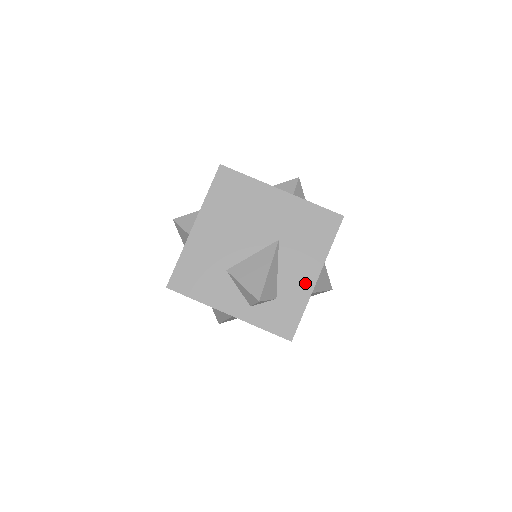
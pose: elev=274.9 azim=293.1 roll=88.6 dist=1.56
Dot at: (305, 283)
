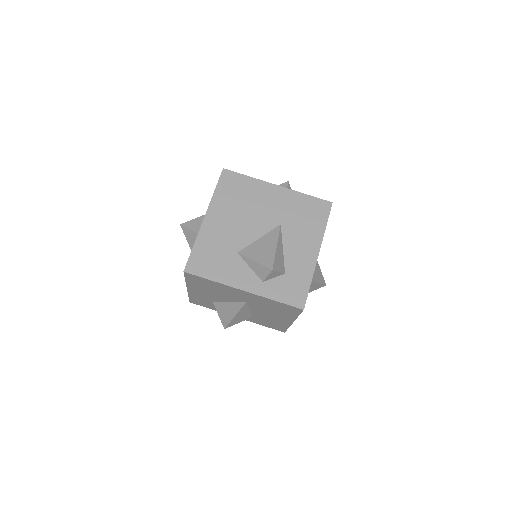
Dot at: (308, 258)
